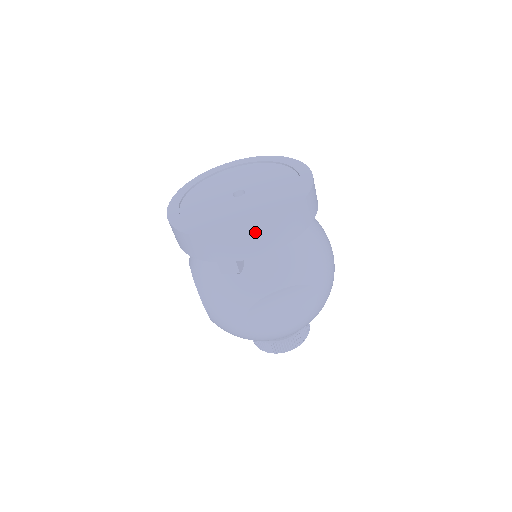
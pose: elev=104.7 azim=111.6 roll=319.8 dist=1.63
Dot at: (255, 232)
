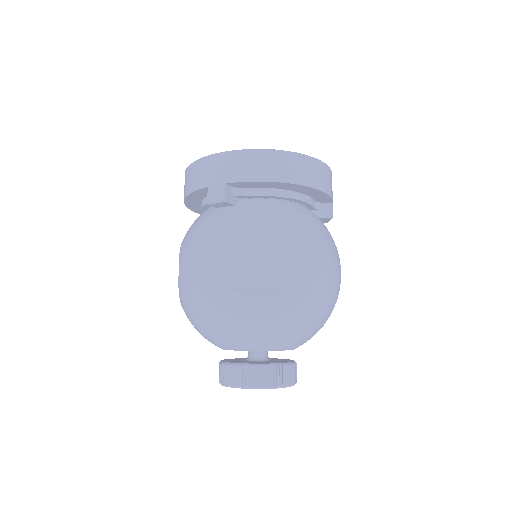
Dot at: (252, 153)
